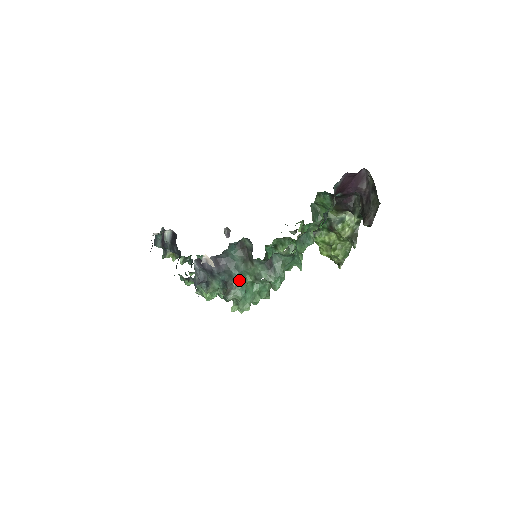
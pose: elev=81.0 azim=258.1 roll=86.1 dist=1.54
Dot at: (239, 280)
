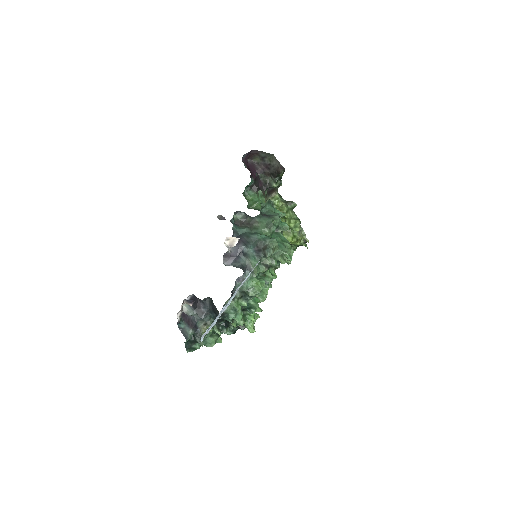
Dot at: (262, 237)
